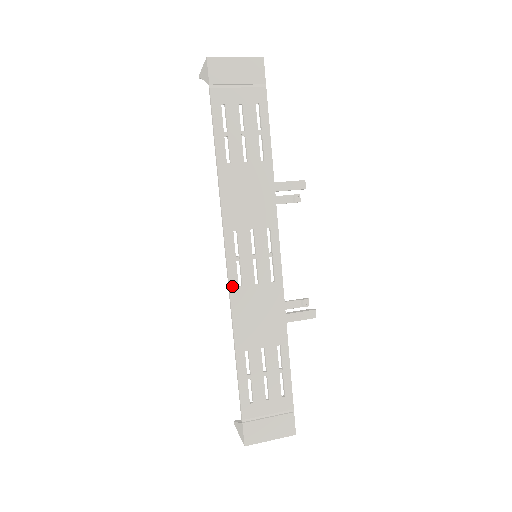
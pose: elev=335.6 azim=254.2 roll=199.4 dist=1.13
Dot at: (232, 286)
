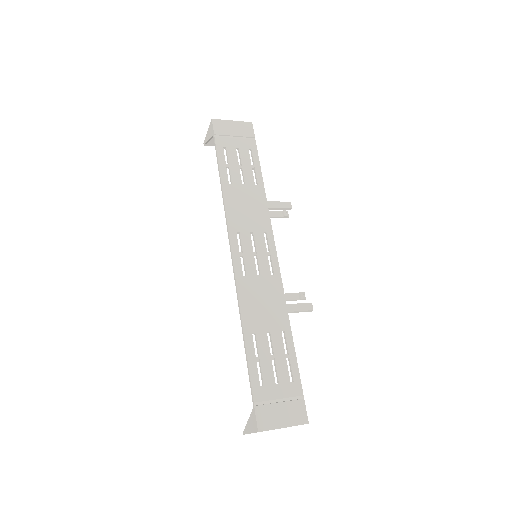
Dot at: (237, 275)
